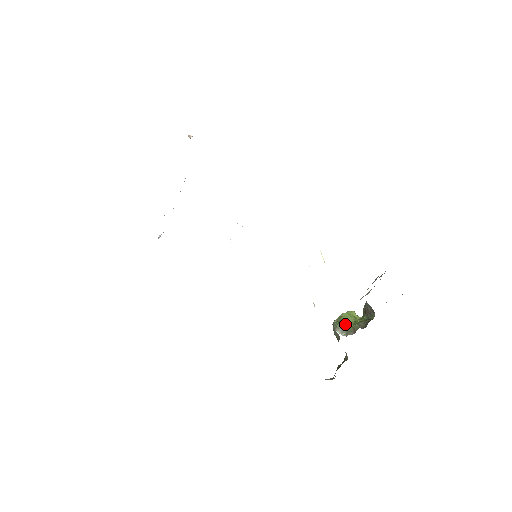
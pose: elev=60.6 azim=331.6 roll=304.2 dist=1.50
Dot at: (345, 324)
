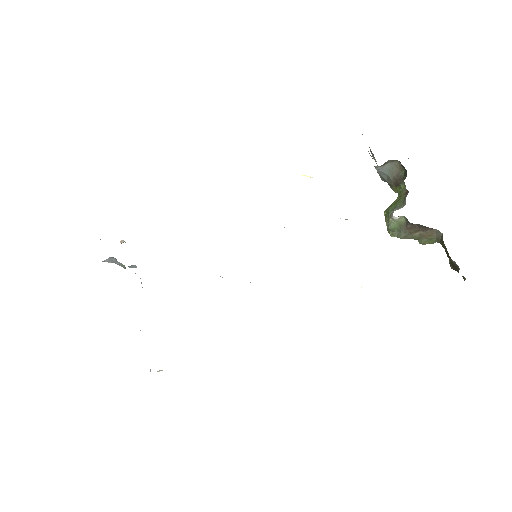
Dot at: (393, 205)
